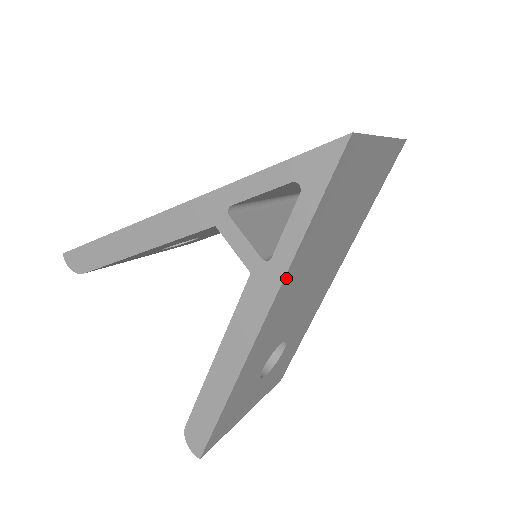
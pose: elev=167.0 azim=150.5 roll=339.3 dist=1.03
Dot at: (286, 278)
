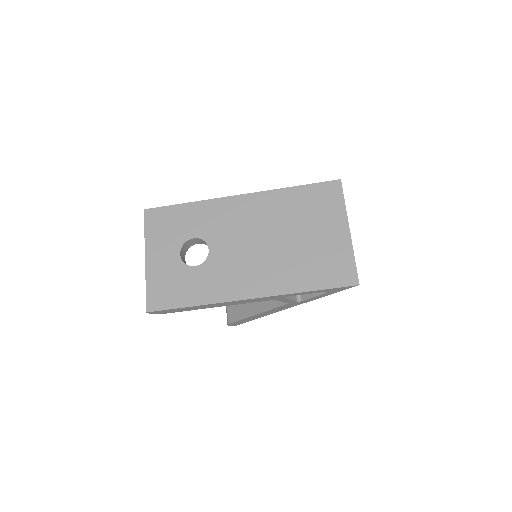
Dot at: occluded
